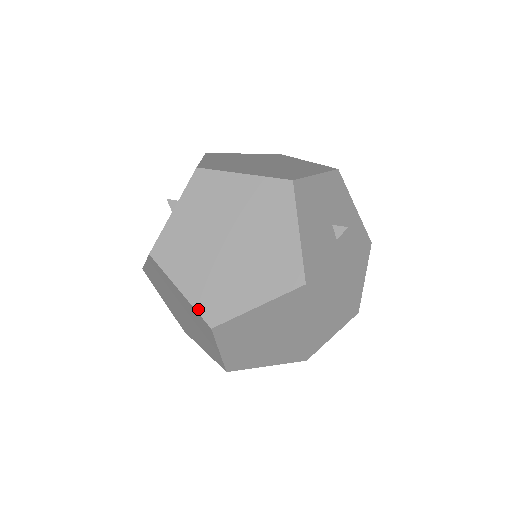
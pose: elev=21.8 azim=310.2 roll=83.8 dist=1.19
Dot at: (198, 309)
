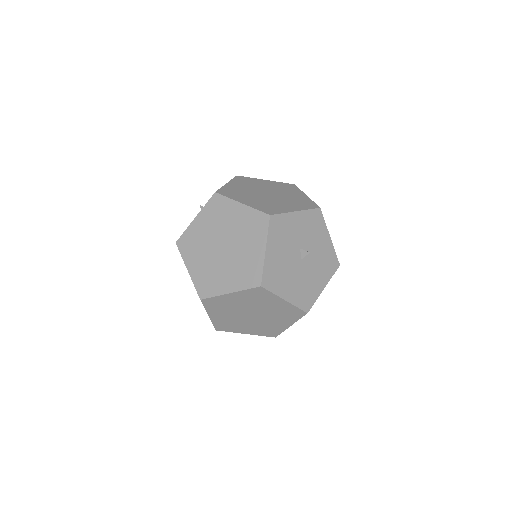
Dot at: (195, 285)
